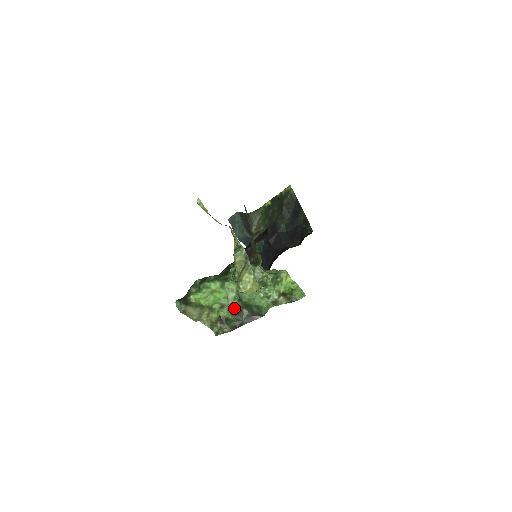
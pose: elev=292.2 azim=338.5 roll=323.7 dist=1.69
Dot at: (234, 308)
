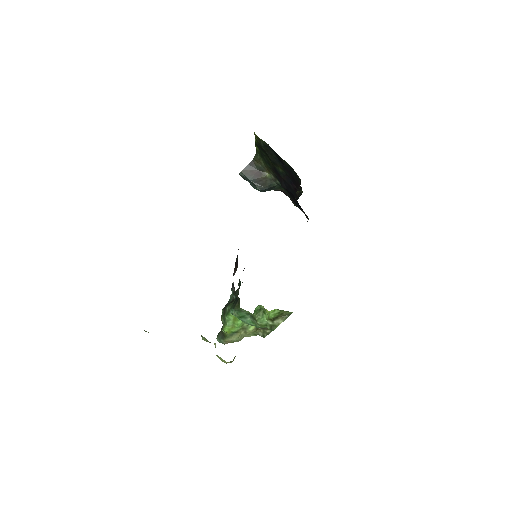
Dot at: occluded
